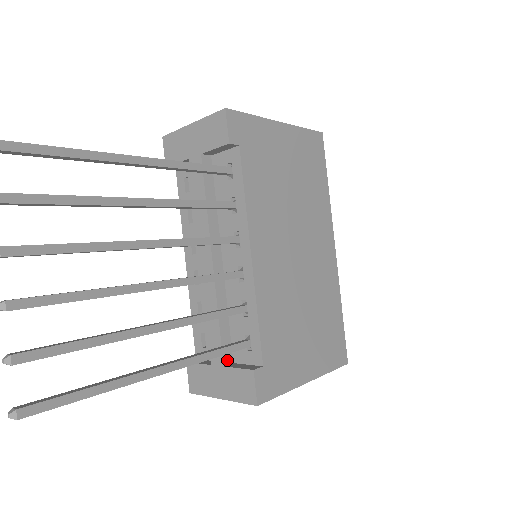
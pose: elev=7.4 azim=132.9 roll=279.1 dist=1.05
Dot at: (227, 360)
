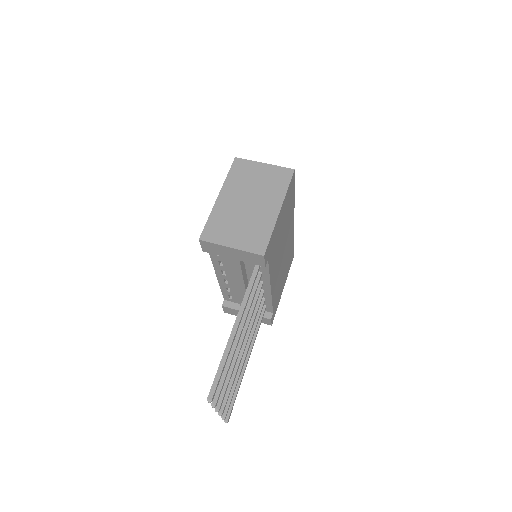
Dot at: occluded
